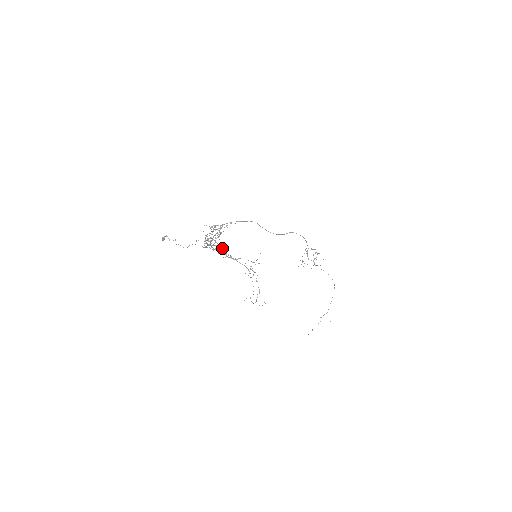
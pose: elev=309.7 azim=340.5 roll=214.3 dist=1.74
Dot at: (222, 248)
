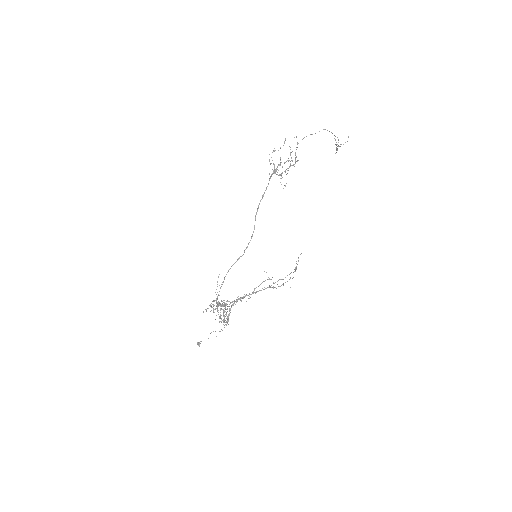
Dot at: (236, 302)
